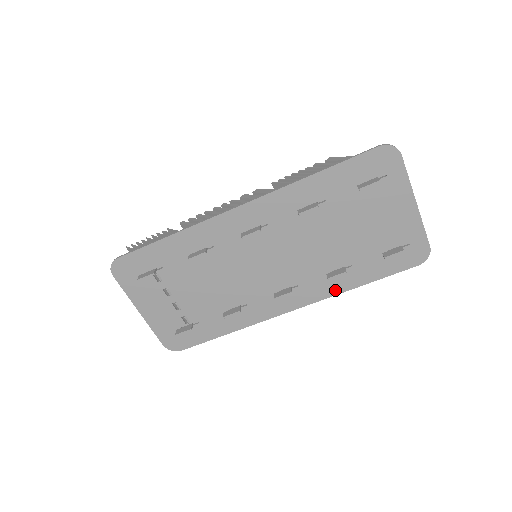
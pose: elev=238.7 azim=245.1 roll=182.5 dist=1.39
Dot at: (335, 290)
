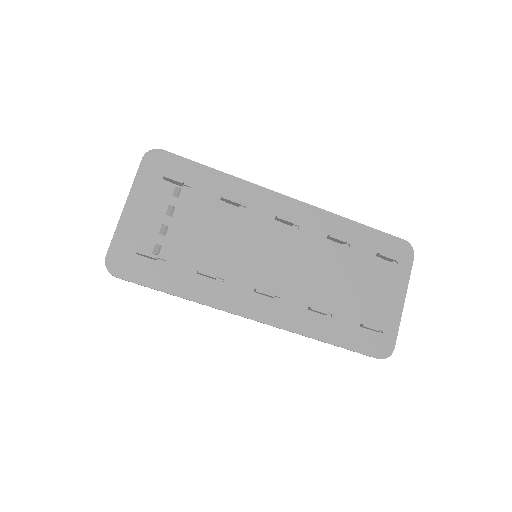
Dot at: (304, 329)
